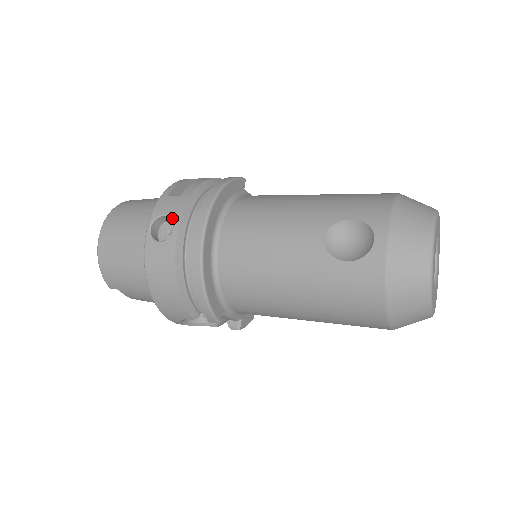
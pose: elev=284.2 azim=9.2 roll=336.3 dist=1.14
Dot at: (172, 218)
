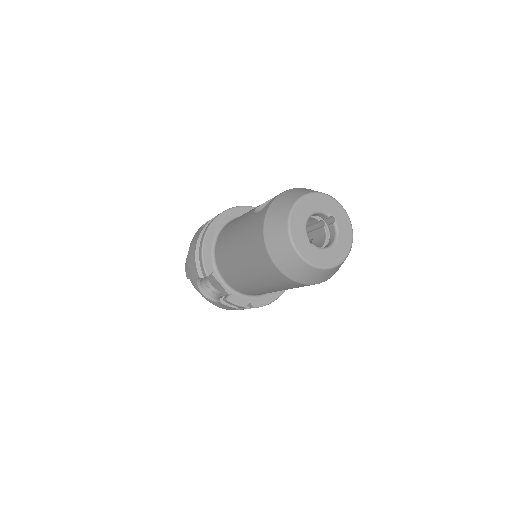
Dot at: occluded
